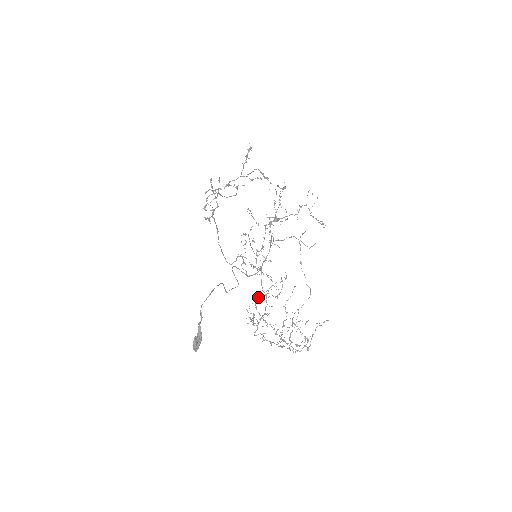
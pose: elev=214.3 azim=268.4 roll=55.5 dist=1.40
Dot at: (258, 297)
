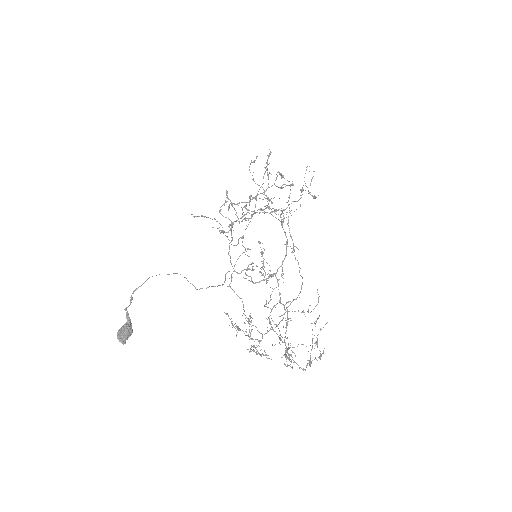
Dot at: (264, 306)
